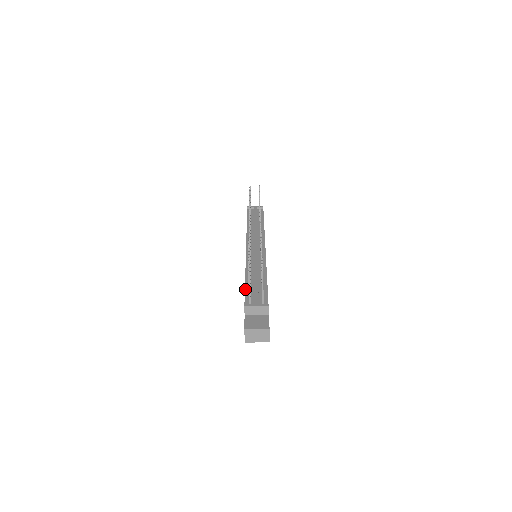
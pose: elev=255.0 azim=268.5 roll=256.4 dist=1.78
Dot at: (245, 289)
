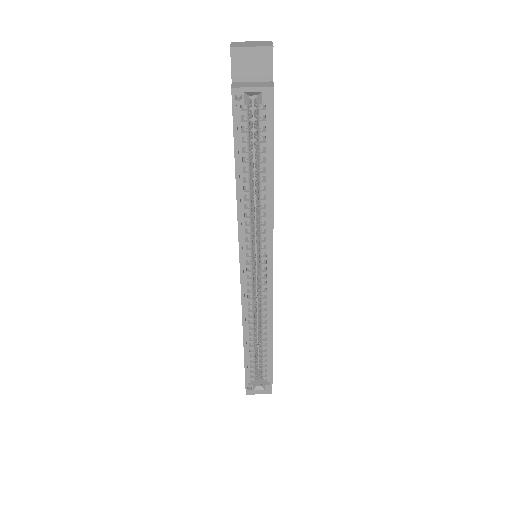
Dot at: occluded
